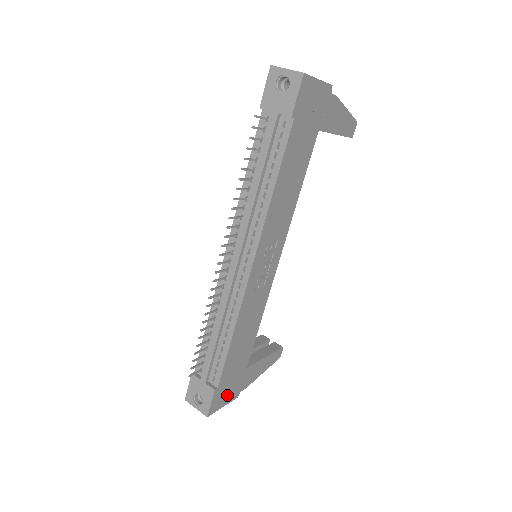
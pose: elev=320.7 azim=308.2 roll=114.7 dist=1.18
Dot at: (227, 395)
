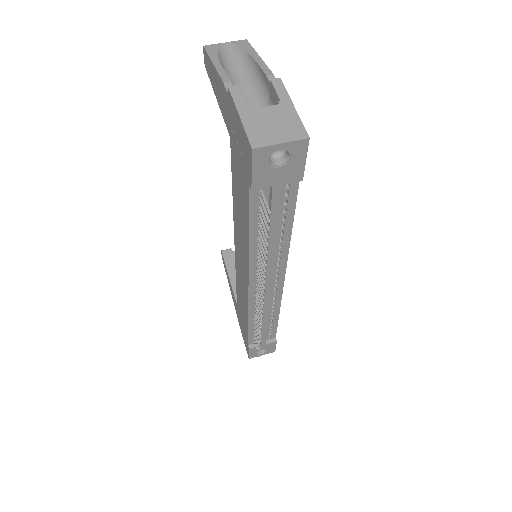
Dot at: occluded
